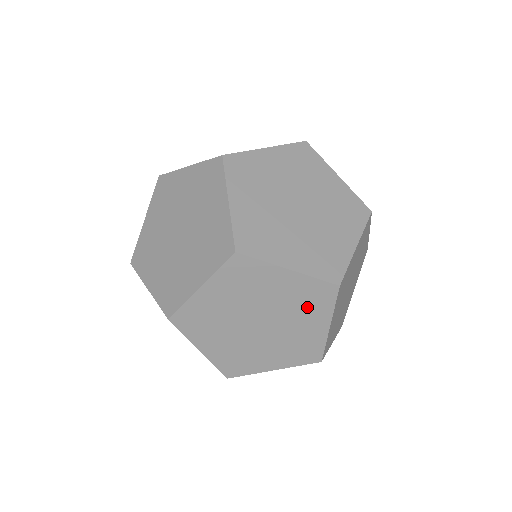
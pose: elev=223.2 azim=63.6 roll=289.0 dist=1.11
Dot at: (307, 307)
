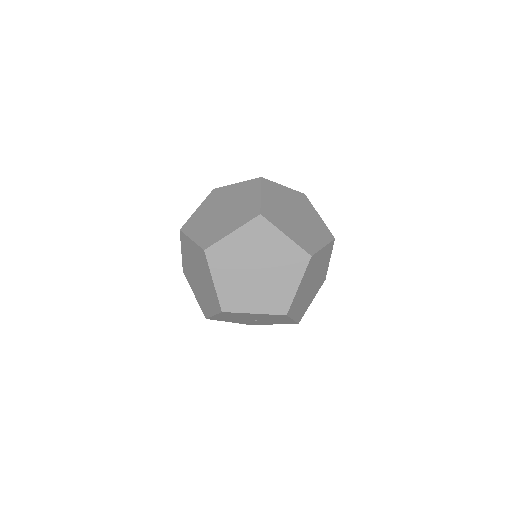
Dot at: (203, 266)
